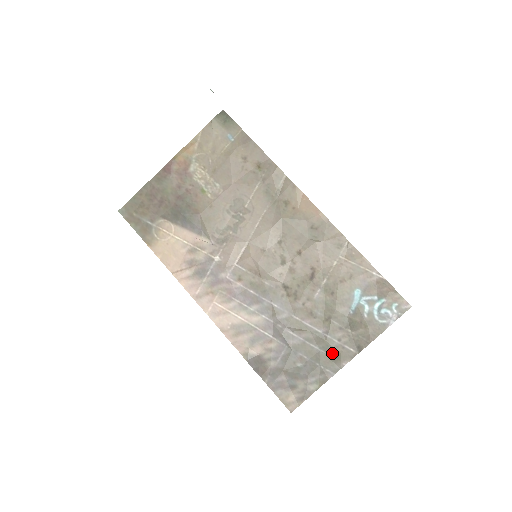
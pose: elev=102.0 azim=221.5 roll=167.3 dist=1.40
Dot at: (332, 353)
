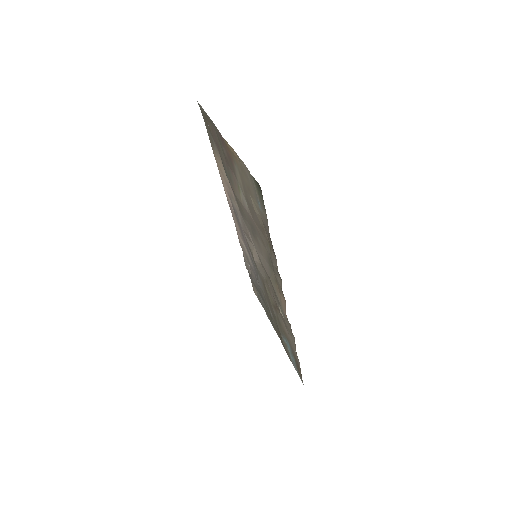
Dot at: (272, 321)
